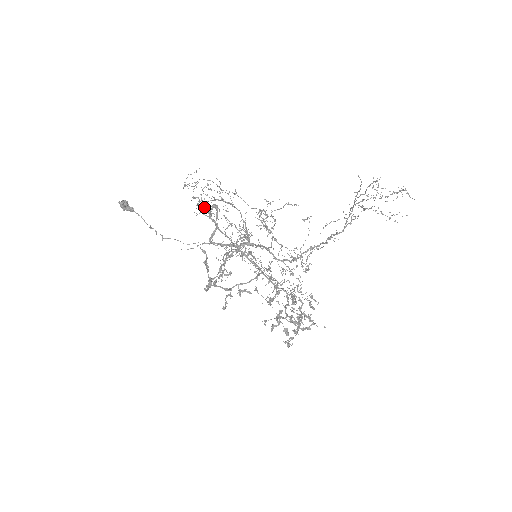
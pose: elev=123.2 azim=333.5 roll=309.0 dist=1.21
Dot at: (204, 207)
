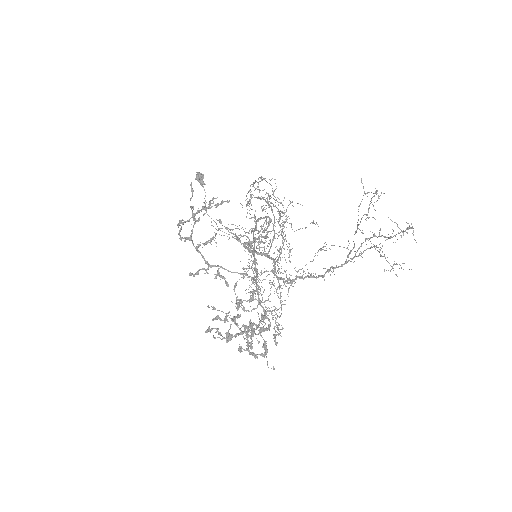
Dot at: (250, 201)
